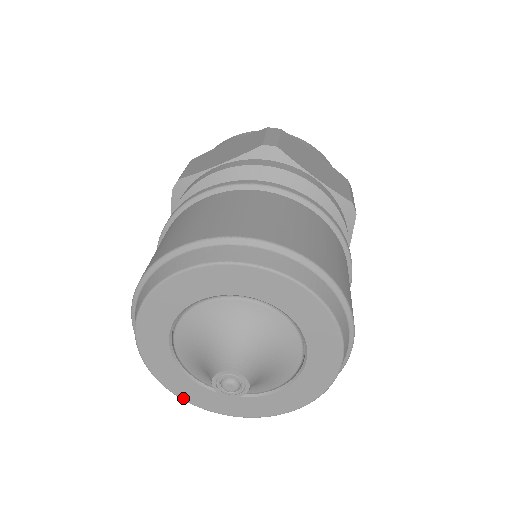
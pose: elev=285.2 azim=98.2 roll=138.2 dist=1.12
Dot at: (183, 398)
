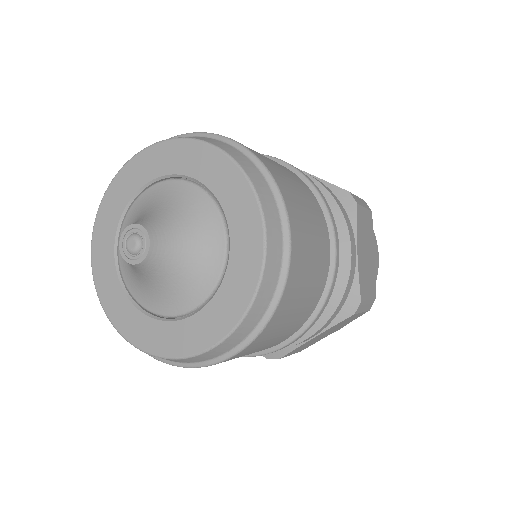
Dot at: (93, 249)
